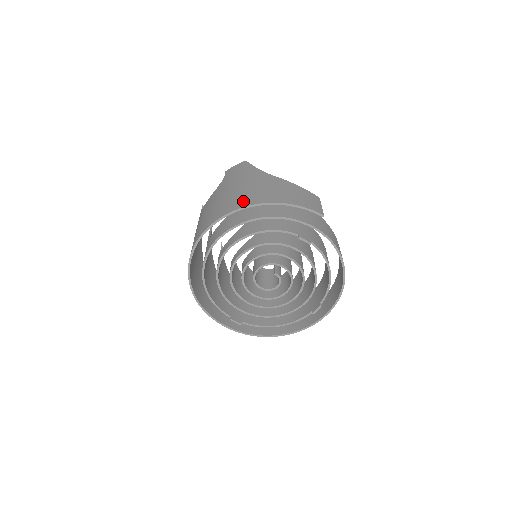
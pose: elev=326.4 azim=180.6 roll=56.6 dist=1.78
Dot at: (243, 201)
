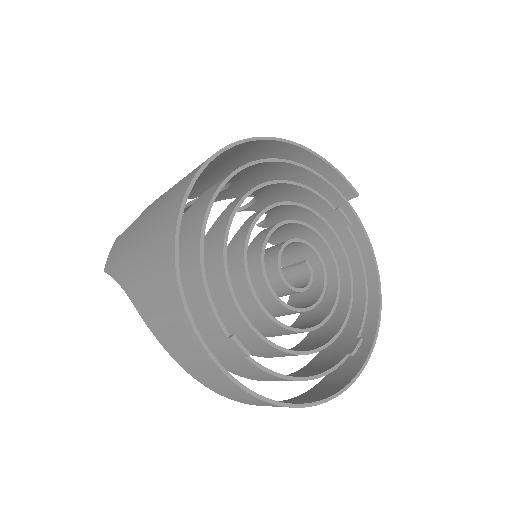
Dot at: occluded
